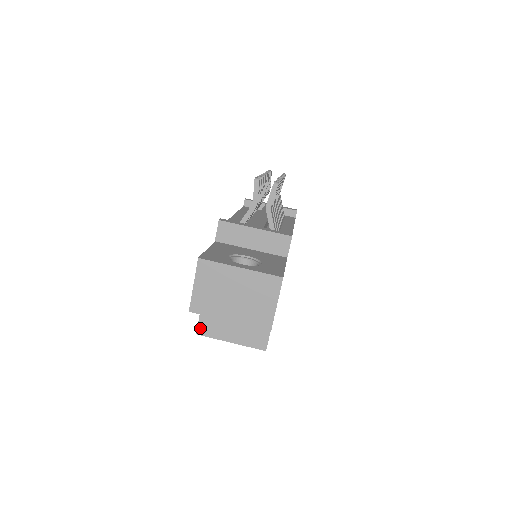
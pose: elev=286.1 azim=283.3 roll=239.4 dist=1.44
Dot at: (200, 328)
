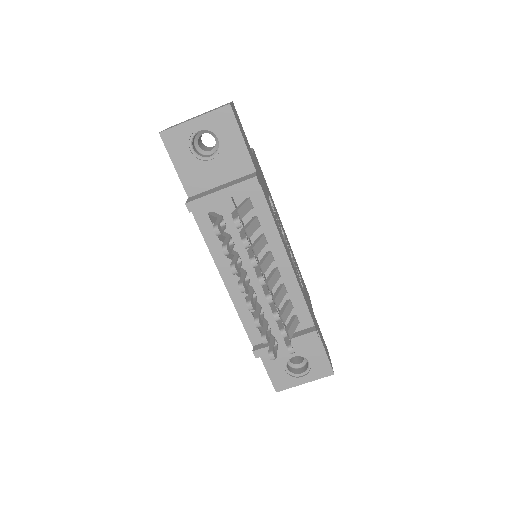
Dot at: occluded
